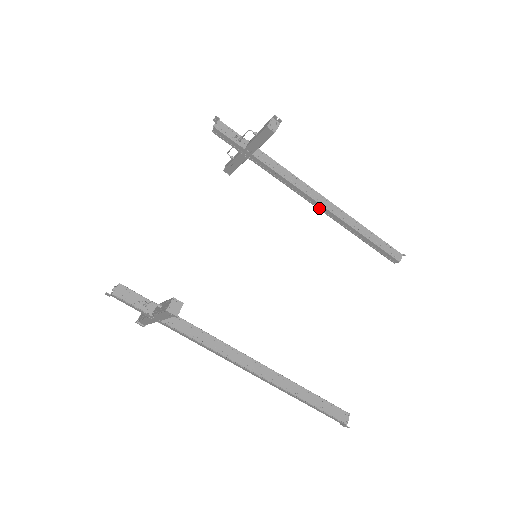
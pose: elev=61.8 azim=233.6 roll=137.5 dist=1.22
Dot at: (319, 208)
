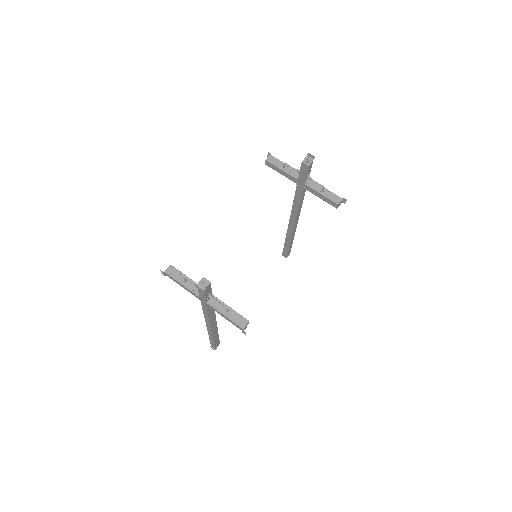
Dot at: (290, 222)
